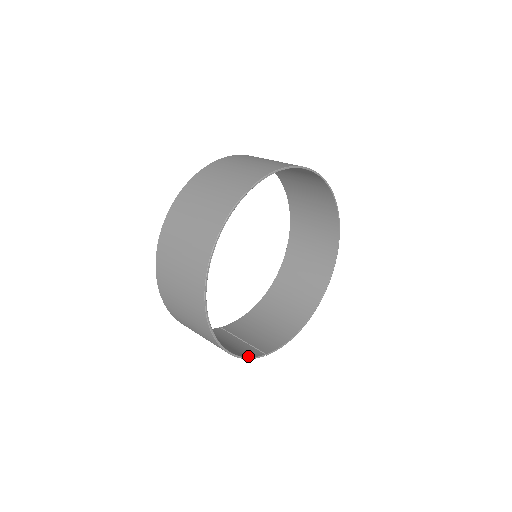
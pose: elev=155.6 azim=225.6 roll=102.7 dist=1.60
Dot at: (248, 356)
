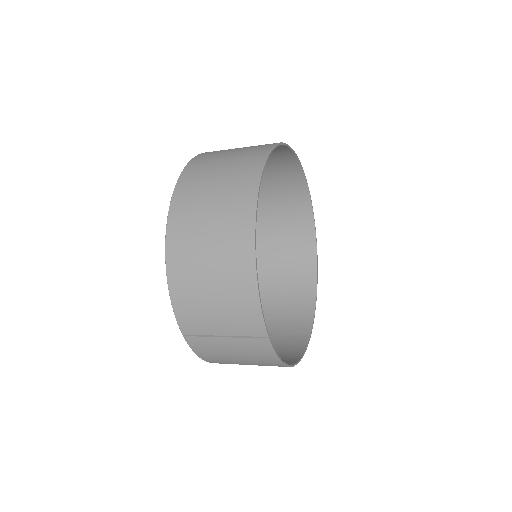
Dot at: (259, 308)
